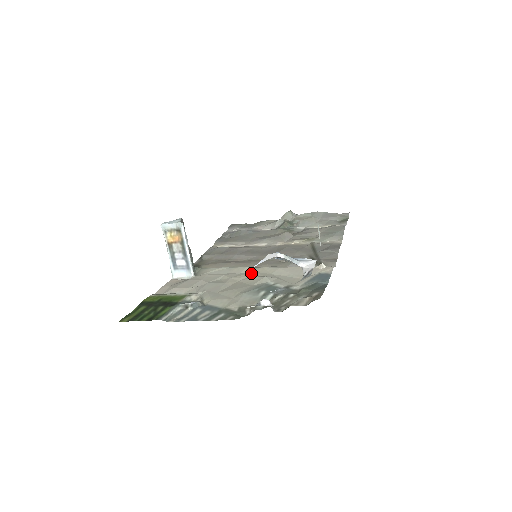
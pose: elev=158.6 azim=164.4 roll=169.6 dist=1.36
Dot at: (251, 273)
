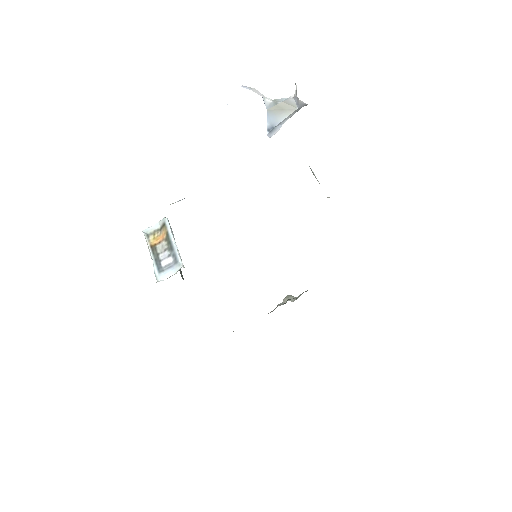
Dot at: occluded
